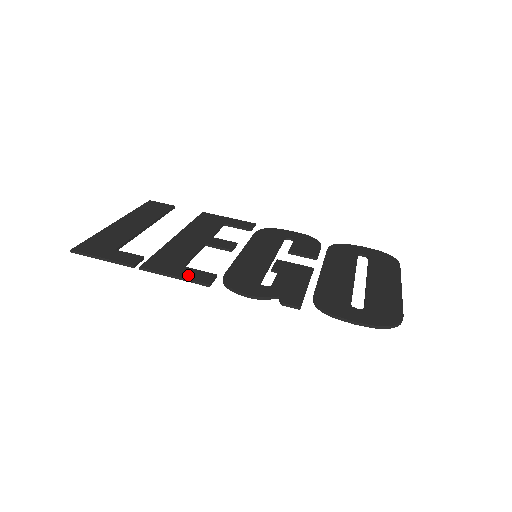
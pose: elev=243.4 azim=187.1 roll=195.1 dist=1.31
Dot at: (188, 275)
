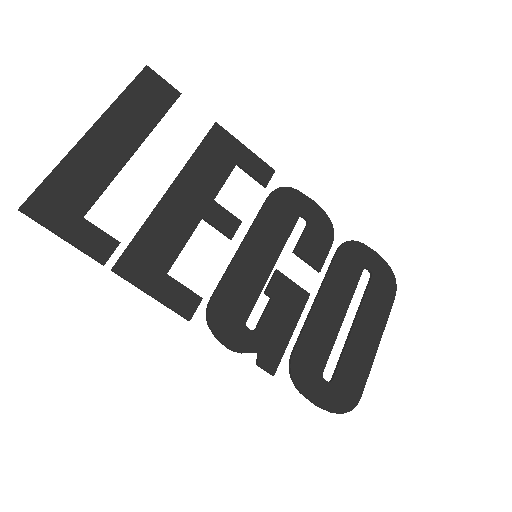
Dot at: (169, 297)
